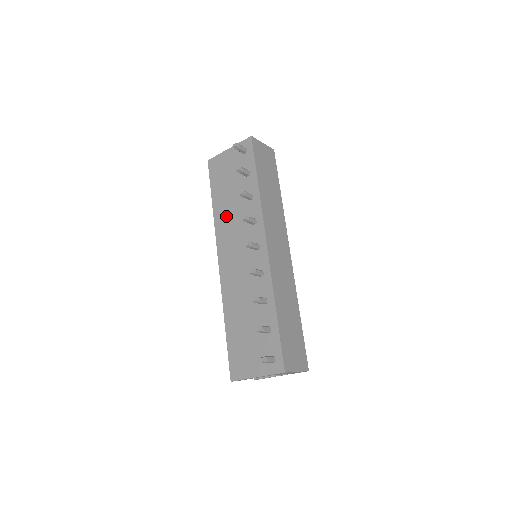
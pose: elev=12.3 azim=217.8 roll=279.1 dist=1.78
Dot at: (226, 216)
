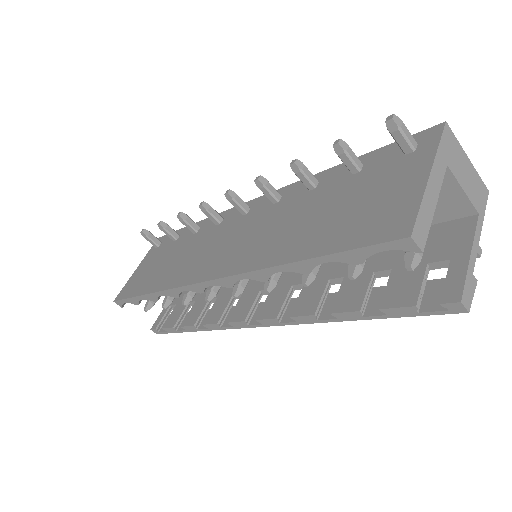
Dot at: (177, 268)
